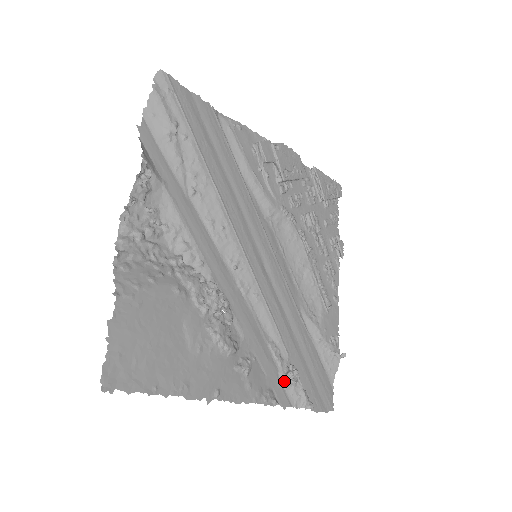
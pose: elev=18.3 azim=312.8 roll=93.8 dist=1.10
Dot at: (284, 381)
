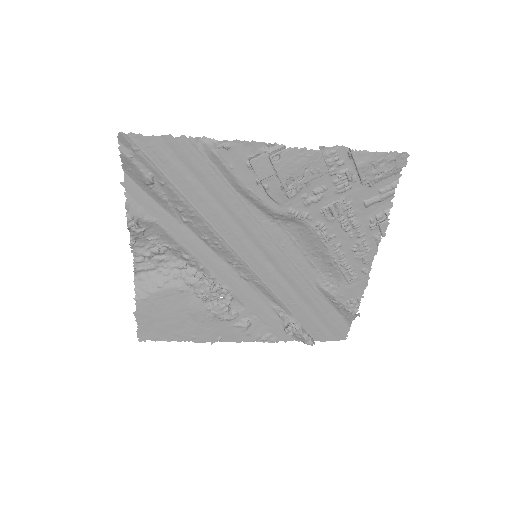
Dot at: (284, 330)
